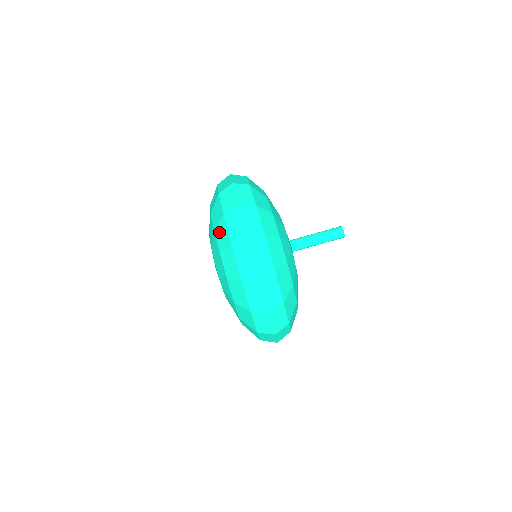
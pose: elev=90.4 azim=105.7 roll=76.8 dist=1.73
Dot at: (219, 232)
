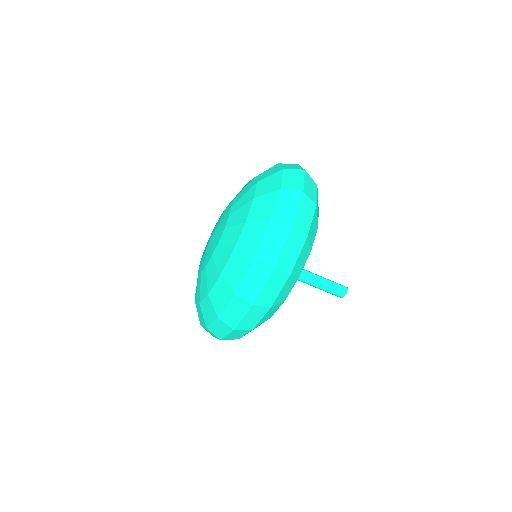
Dot at: (236, 262)
